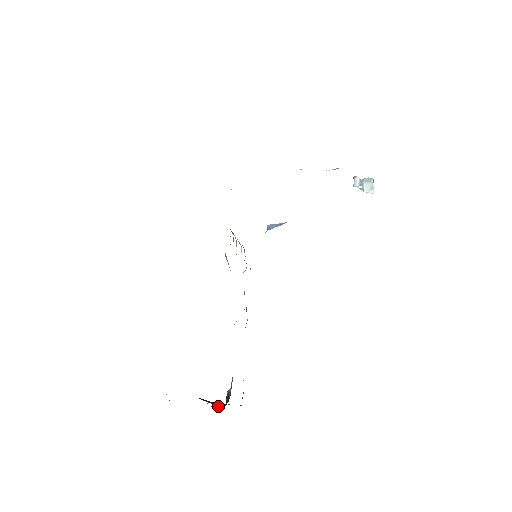
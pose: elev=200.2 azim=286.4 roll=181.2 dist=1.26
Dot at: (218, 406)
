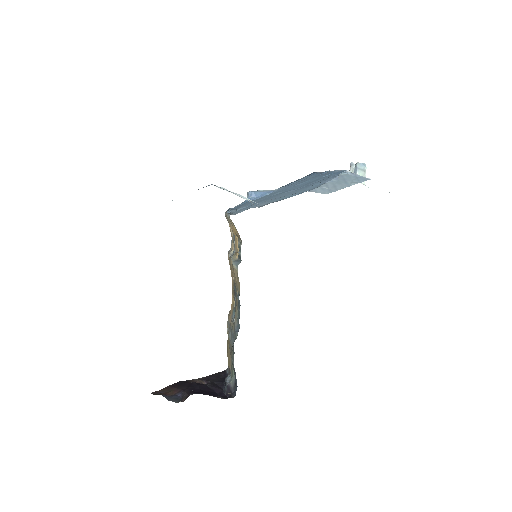
Dot at: (207, 380)
